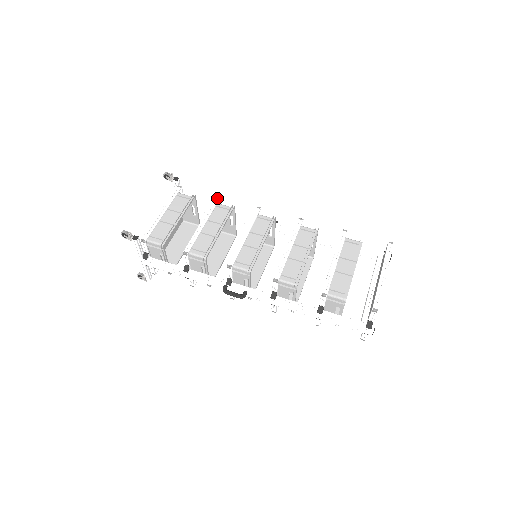
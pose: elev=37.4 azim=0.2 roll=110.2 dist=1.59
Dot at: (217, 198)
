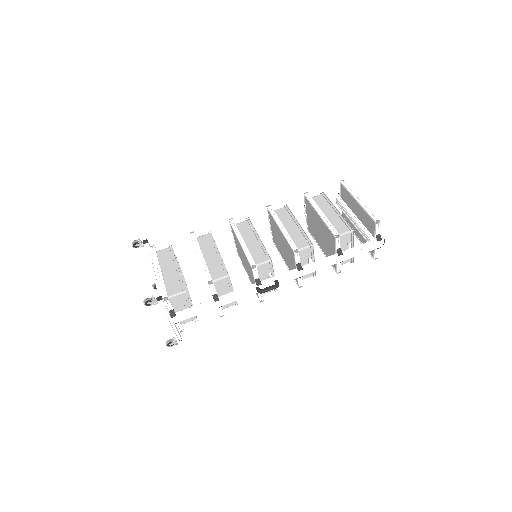
Dot at: (192, 234)
